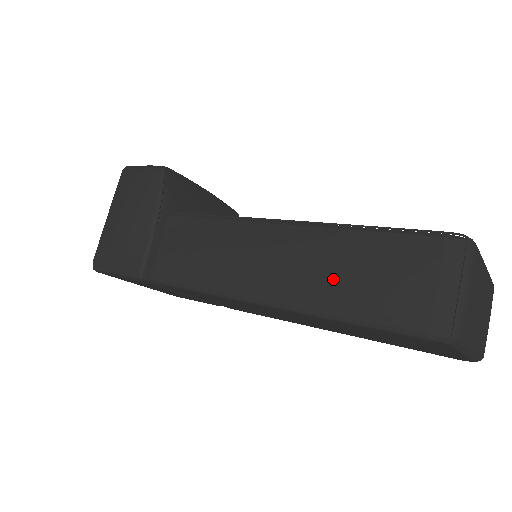
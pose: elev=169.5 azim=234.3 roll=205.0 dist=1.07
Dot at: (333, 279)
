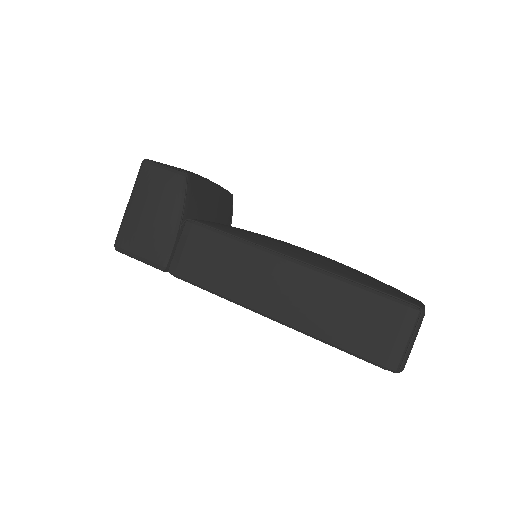
Dot at: (328, 316)
